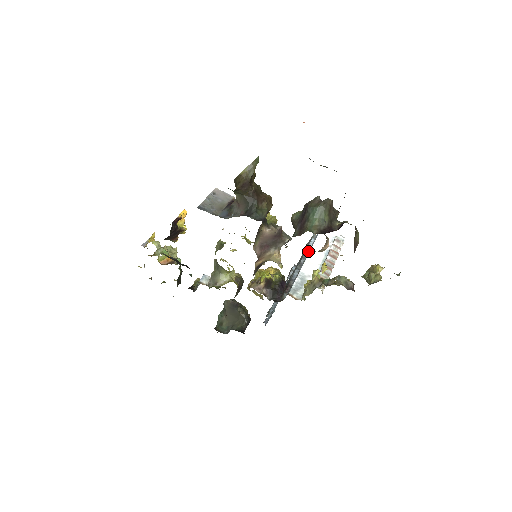
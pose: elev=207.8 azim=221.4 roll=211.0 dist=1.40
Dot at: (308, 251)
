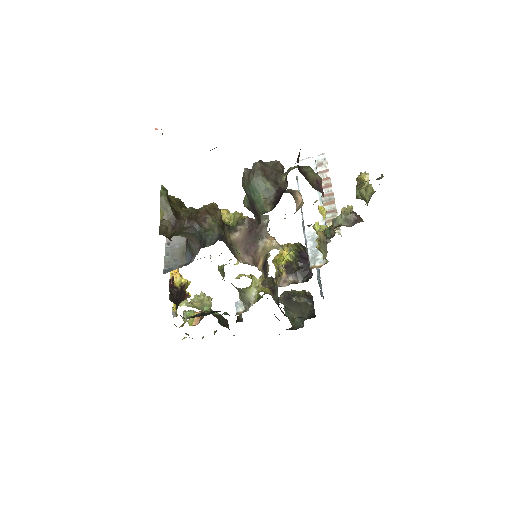
Dot at: occluded
